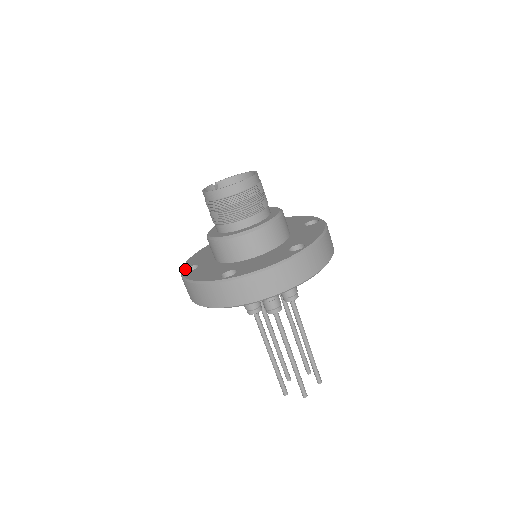
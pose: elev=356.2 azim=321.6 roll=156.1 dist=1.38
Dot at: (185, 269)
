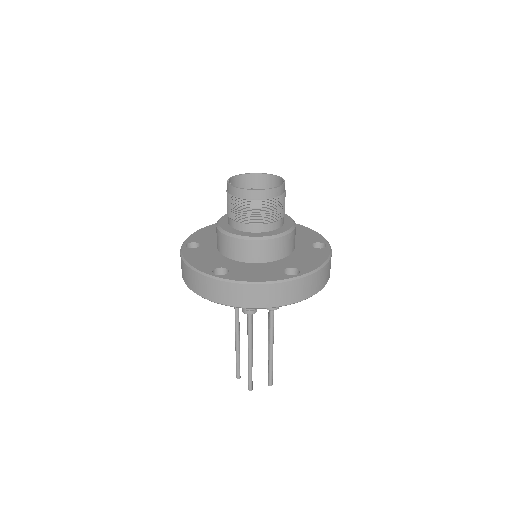
Dot at: (213, 273)
